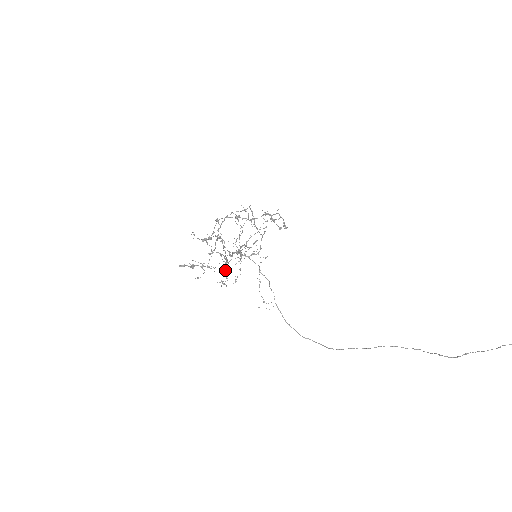
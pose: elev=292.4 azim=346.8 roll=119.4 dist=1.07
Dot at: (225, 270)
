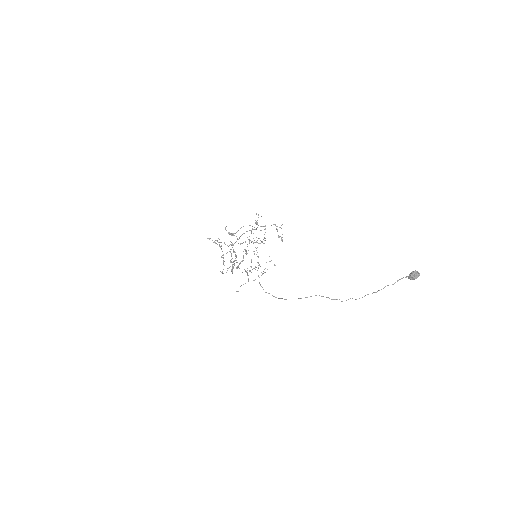
Dot at: (232, 262)
